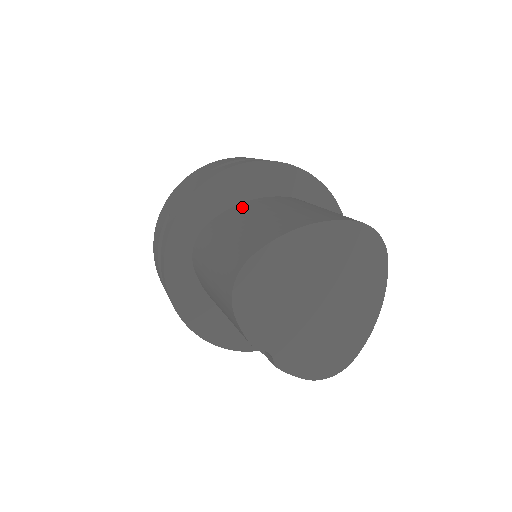
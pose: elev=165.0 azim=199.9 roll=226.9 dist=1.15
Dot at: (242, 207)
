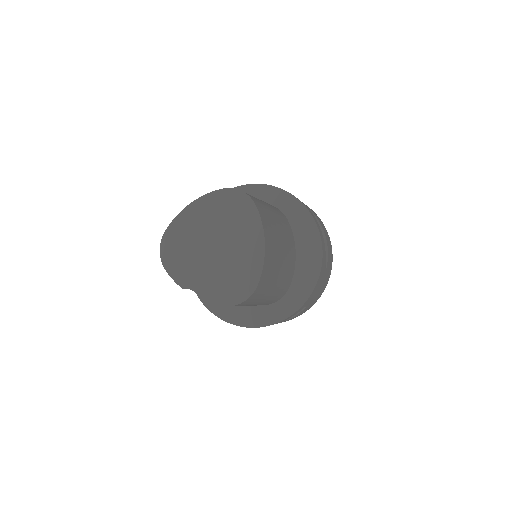
Dot at: occluded
